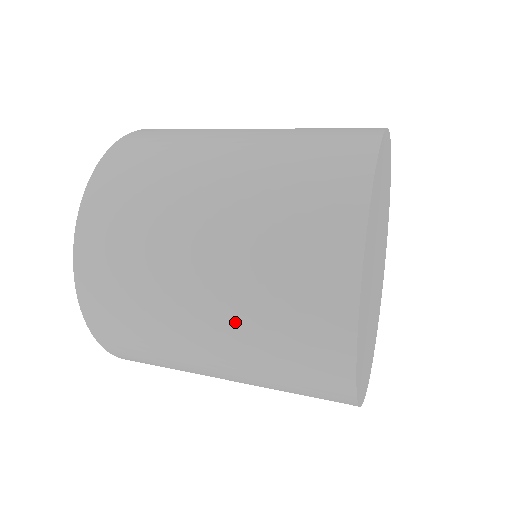
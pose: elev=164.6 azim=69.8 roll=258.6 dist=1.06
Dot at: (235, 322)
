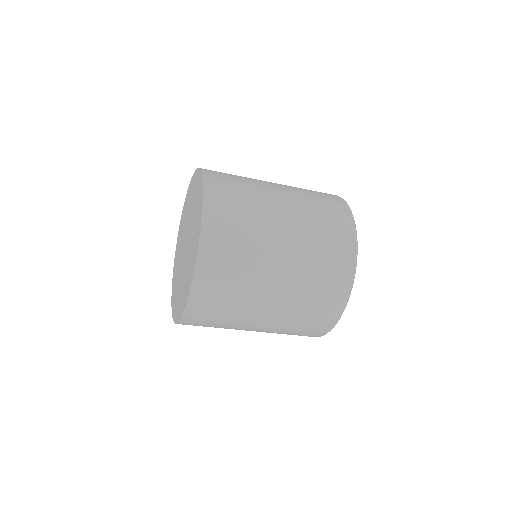
Dot at: (285, 314)
